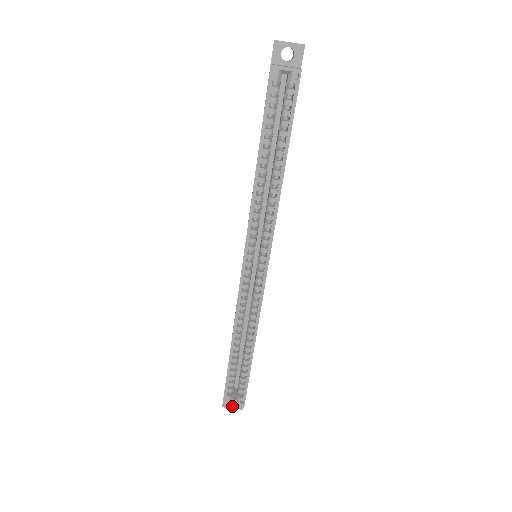
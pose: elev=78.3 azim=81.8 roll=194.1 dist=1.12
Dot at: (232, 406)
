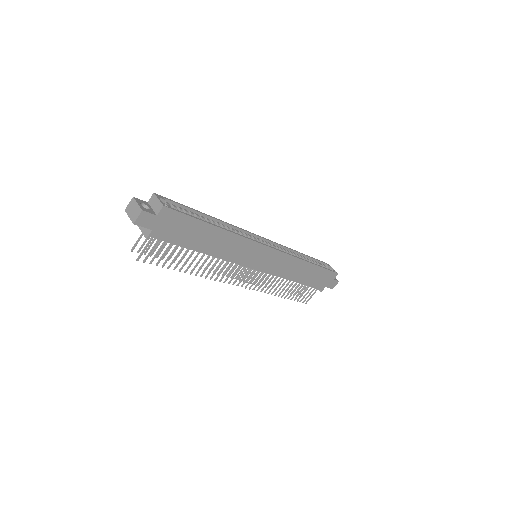
Dot at: (140, 204)
